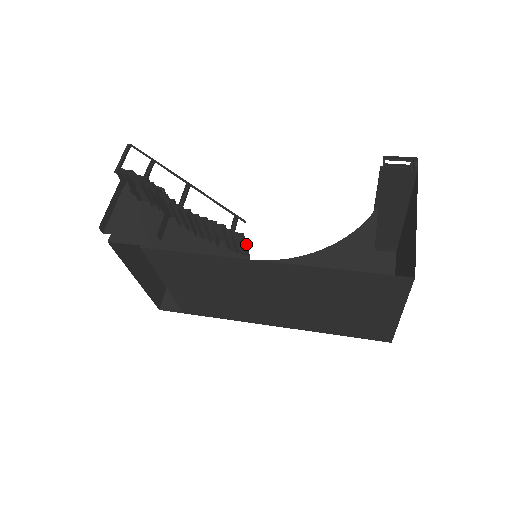
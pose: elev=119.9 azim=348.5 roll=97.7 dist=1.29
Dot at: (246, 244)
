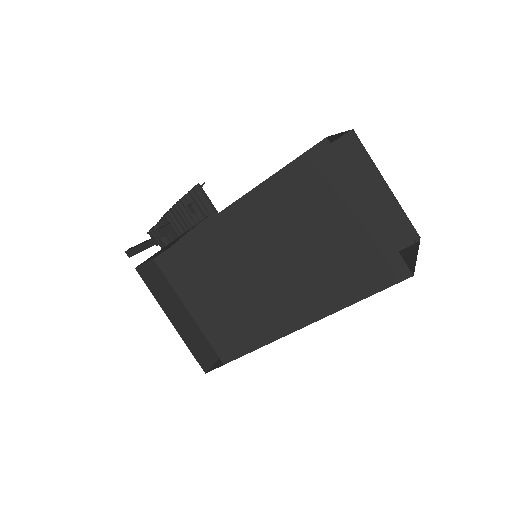
Dot at: (207, 196)
